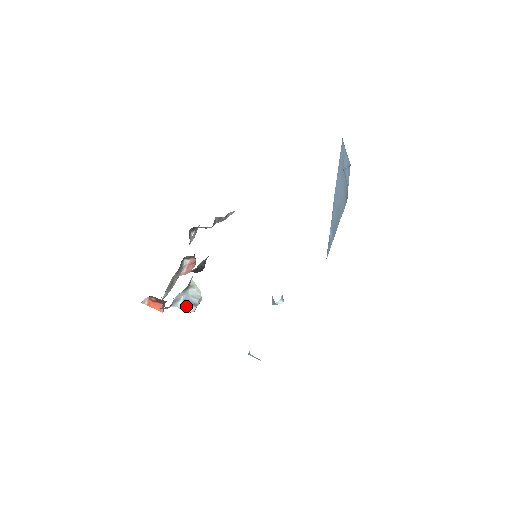
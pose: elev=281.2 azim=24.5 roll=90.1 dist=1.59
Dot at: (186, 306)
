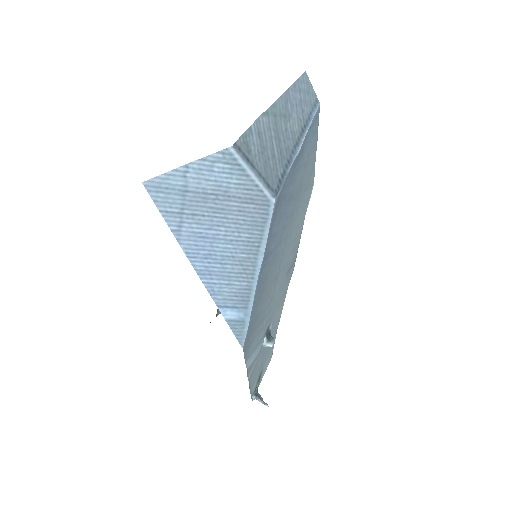
Dot at: occluded
